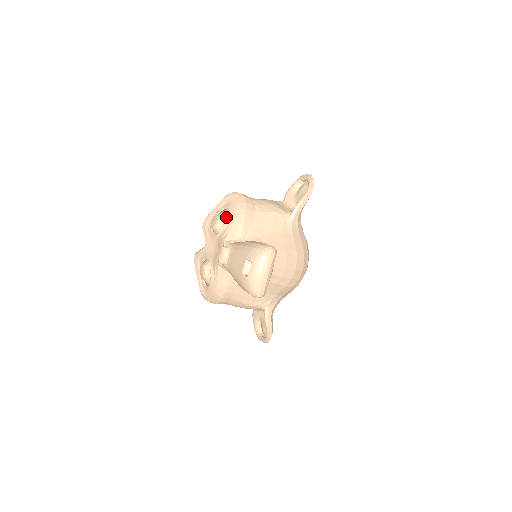
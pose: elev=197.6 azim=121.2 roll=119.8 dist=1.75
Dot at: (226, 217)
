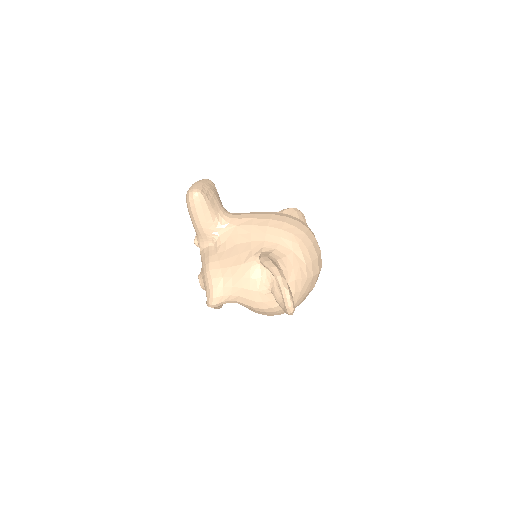
Dot at: occluded
